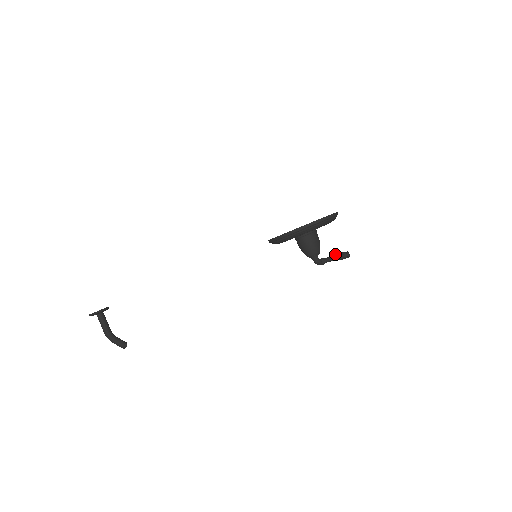
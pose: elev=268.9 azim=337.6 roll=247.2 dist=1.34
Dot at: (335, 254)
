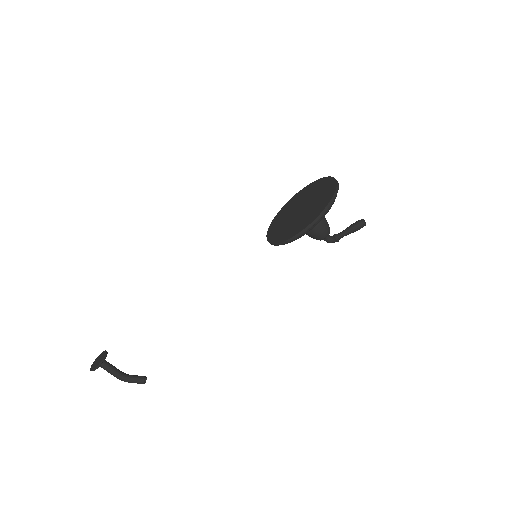
Dot at: (348, 227)
